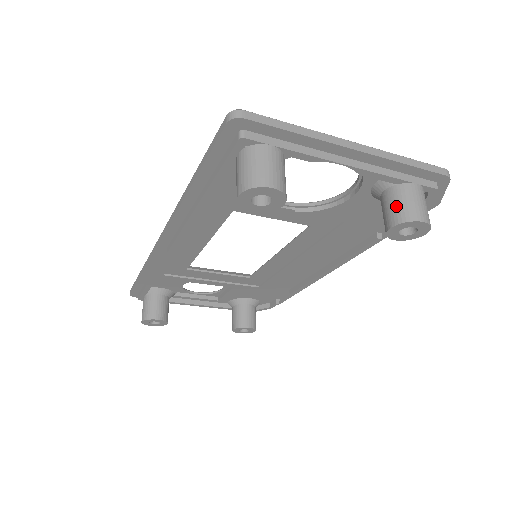
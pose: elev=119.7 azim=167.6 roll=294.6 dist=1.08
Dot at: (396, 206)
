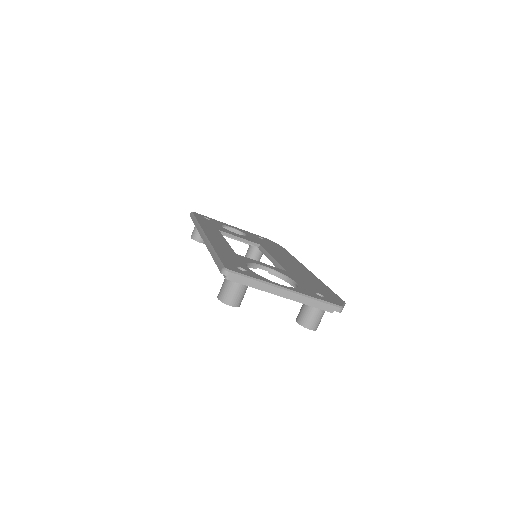
Dot at: (303, 315)
